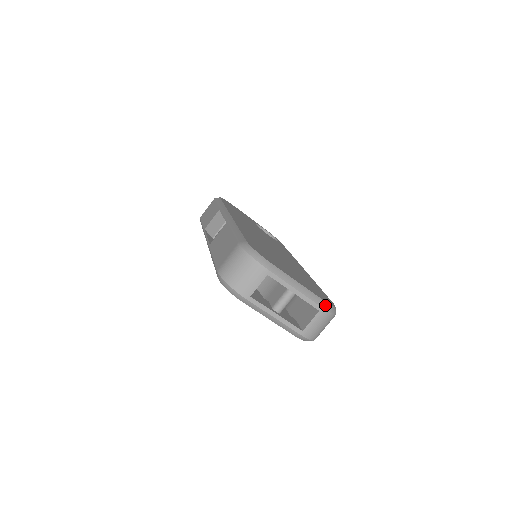
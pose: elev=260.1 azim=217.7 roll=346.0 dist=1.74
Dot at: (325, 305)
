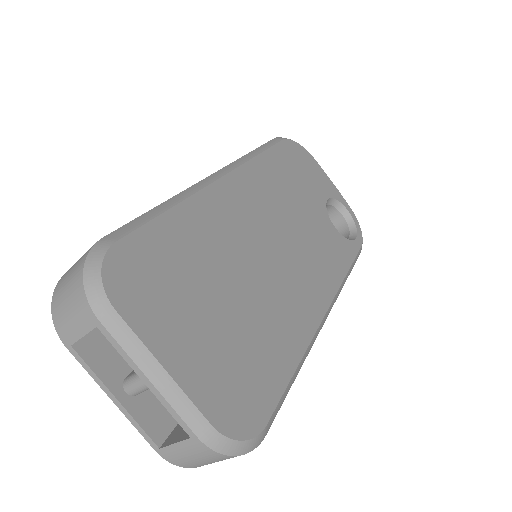
Dot at: (208, 434)
